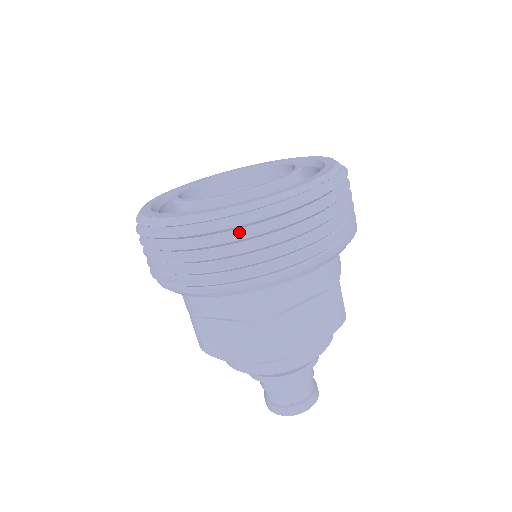
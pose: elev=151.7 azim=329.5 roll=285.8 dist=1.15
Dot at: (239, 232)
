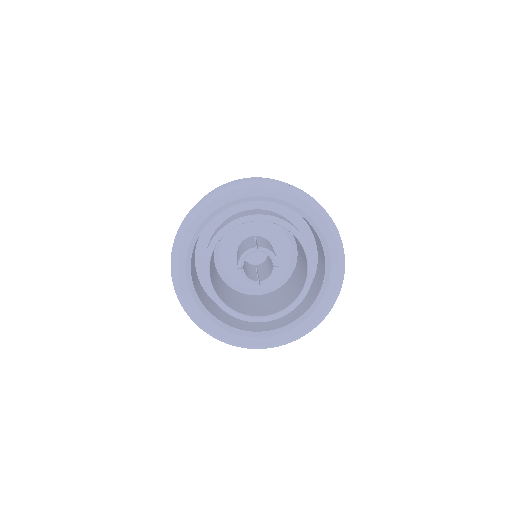
Dot at: occluded
